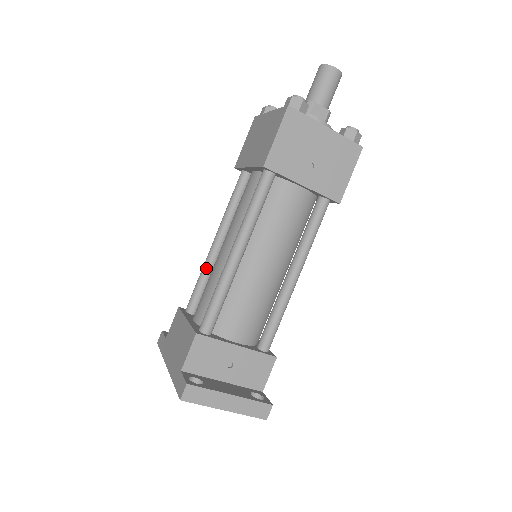
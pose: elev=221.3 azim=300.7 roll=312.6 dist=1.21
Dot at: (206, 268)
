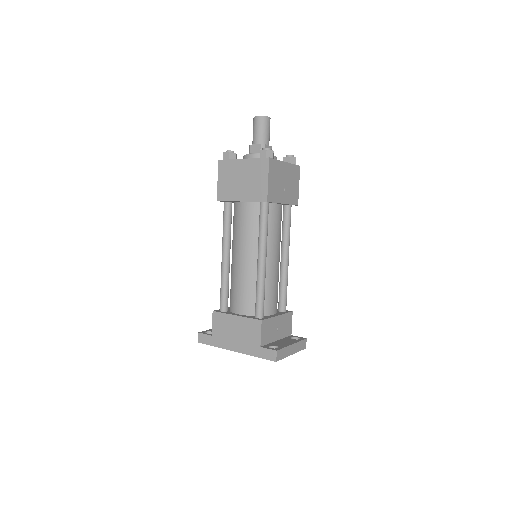
Dot at: (226, 277)
